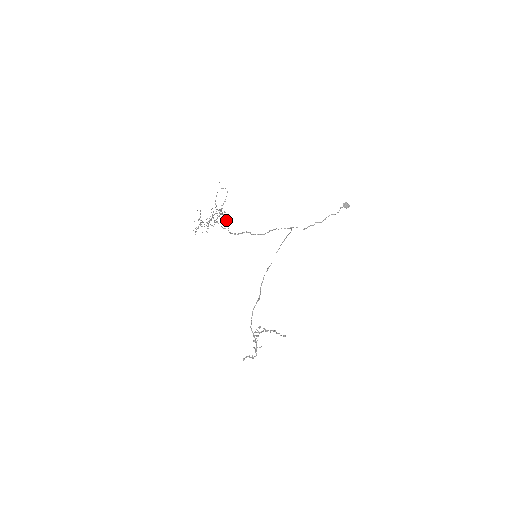
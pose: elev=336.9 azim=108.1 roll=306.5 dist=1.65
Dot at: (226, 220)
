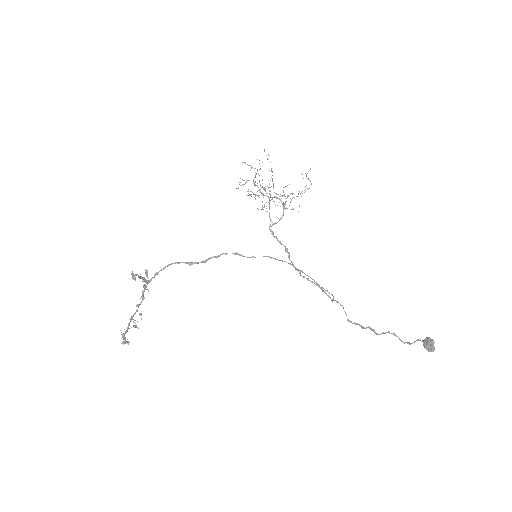
Dot at: (282, 216)
